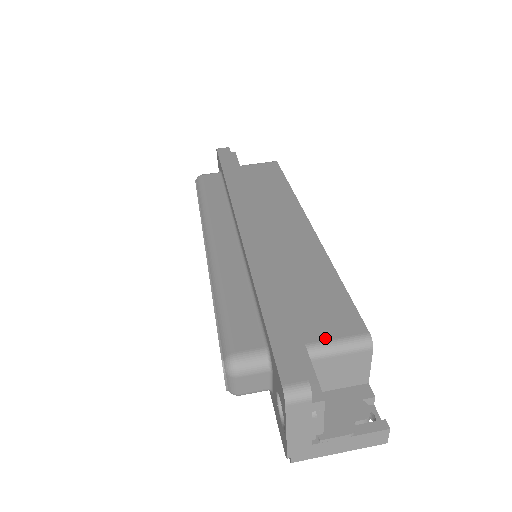
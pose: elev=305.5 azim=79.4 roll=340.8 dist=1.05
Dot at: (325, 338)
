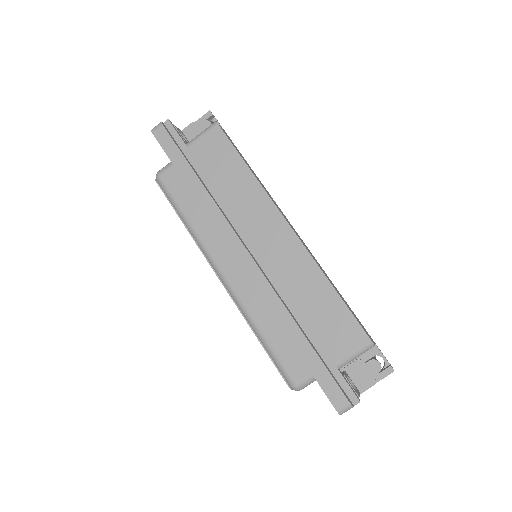
Dot at: (345, 354)
